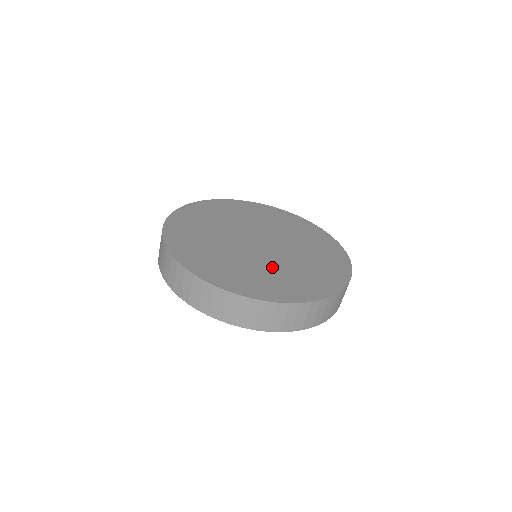
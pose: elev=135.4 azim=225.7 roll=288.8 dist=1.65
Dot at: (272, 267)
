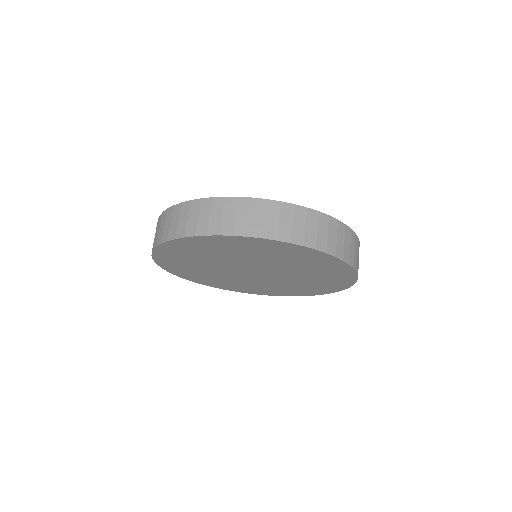
Dot at: occluded
